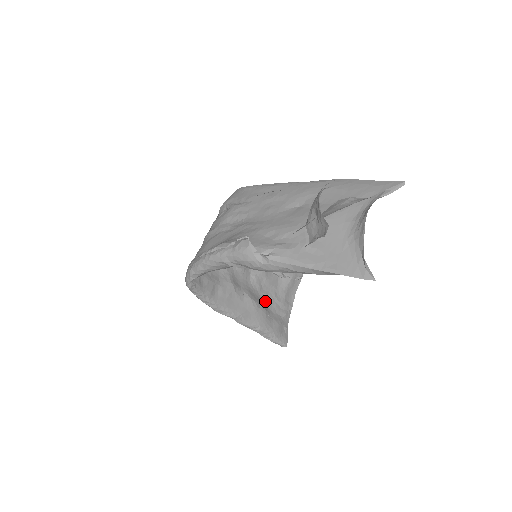
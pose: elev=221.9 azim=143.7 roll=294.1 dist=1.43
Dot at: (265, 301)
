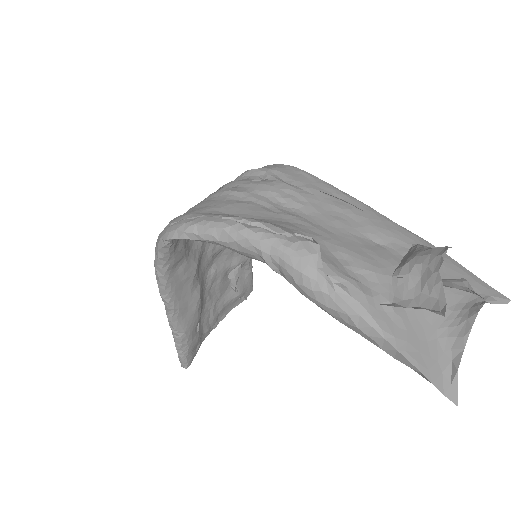
Dot at: (204, 305)
